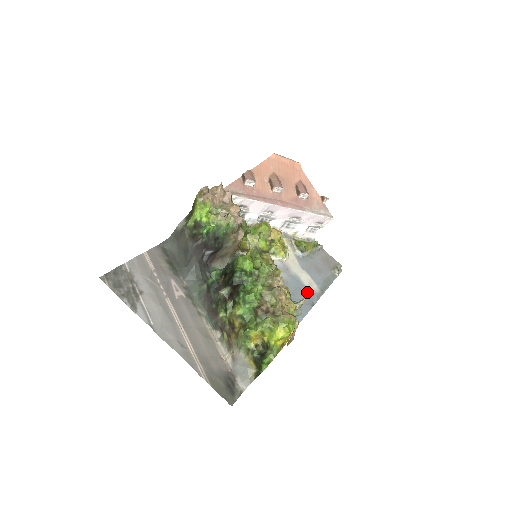
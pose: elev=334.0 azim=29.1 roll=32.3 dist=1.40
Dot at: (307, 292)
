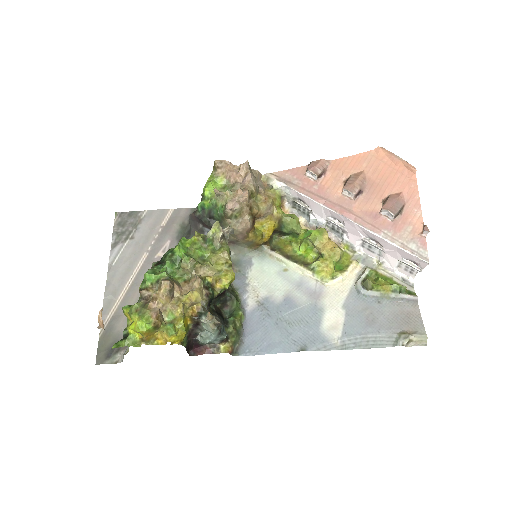
Dot at: (314, 333)
